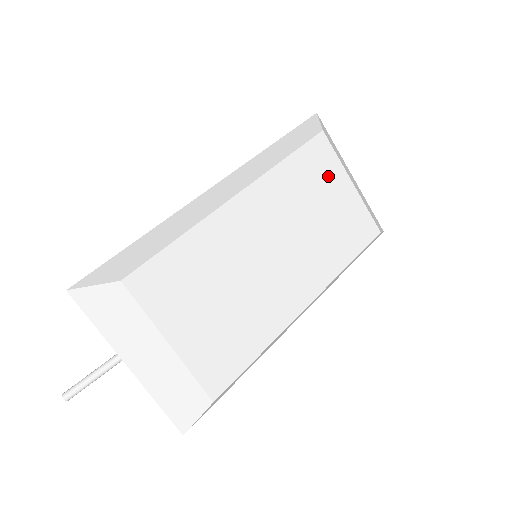
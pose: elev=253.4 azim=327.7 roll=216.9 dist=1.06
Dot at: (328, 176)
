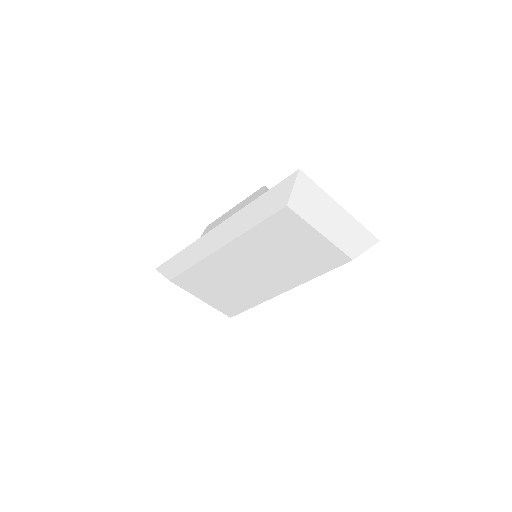
Dot at: (295, 233)
